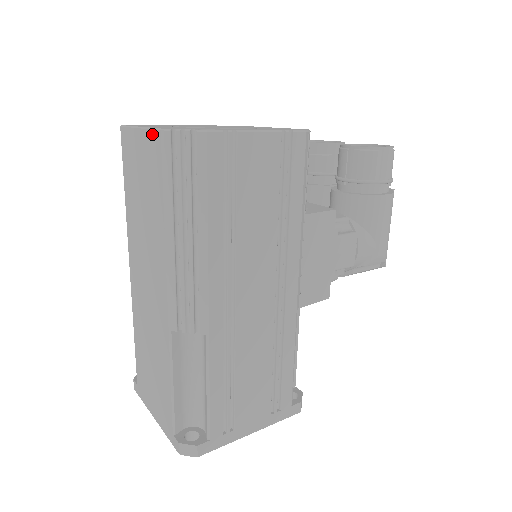
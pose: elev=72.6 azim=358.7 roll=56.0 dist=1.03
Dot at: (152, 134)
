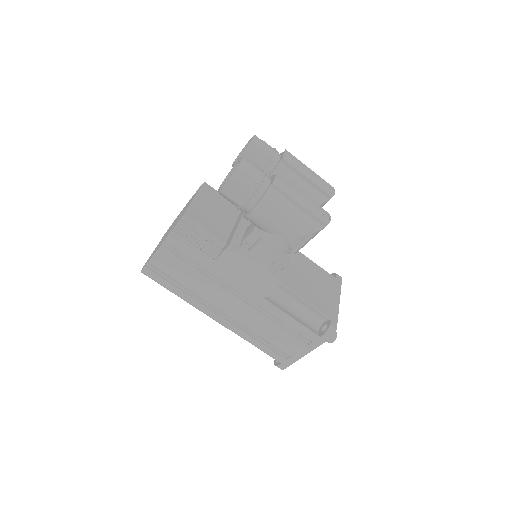
Dot at: occluded
